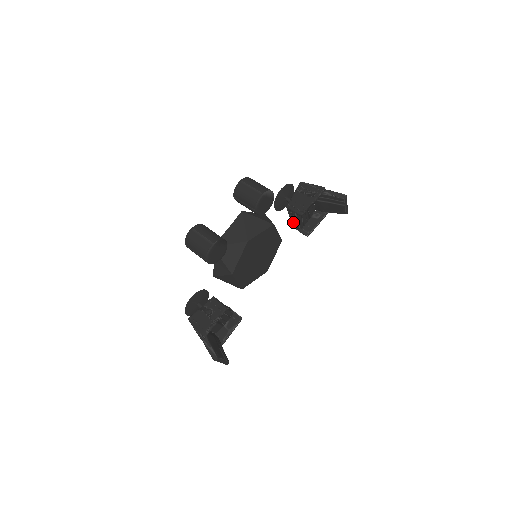
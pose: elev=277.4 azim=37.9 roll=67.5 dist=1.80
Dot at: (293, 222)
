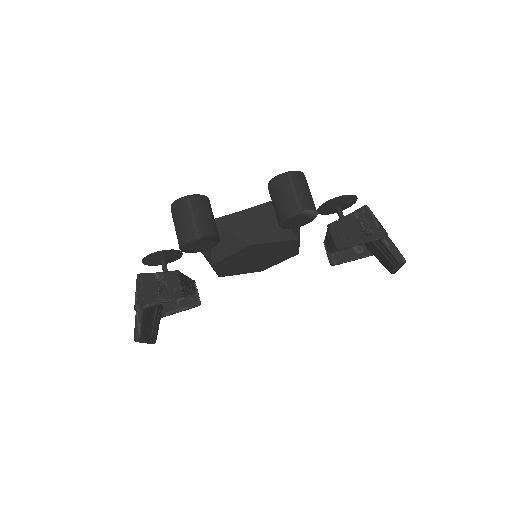
Dot at: (326, 240)
